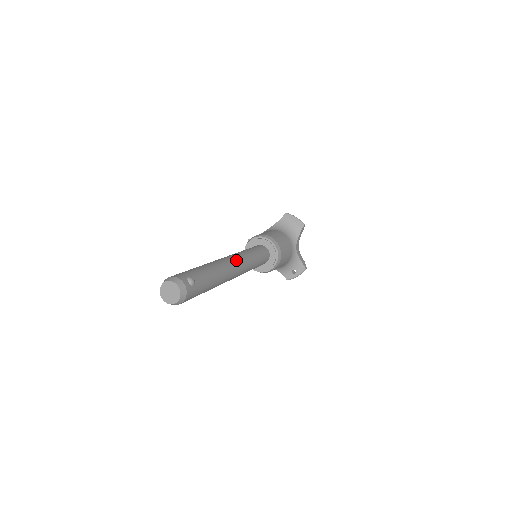
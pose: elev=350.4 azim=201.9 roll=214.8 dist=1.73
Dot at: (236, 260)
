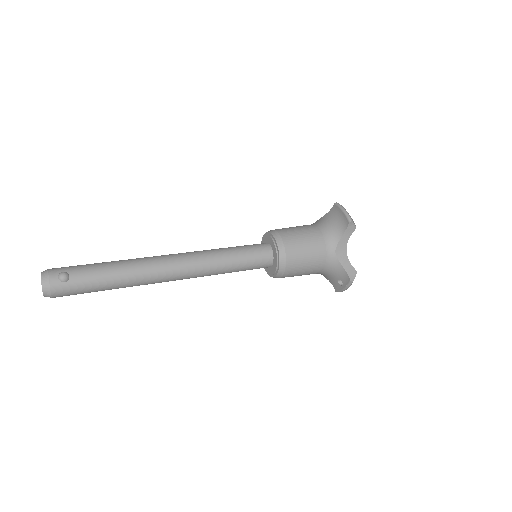
Dot at: (179, 259)
